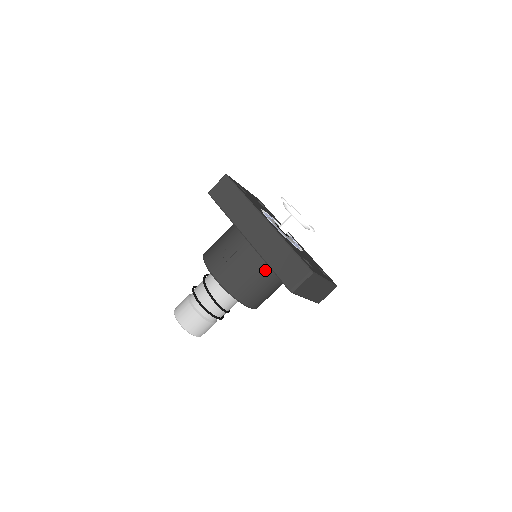
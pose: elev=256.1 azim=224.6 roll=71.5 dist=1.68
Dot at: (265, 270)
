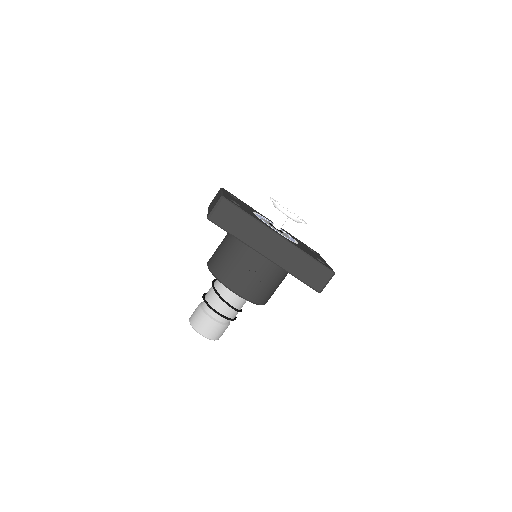
Dot at: (283, 275)
